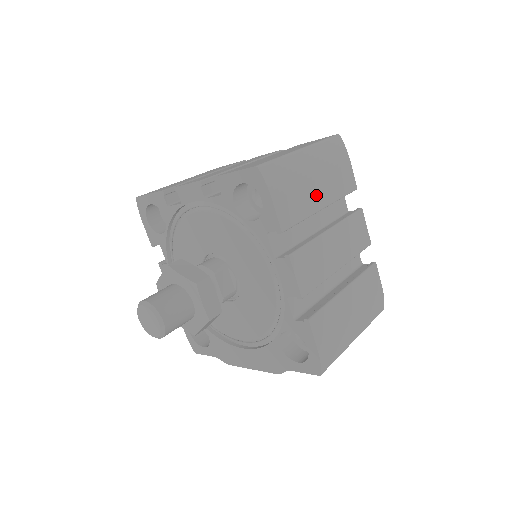
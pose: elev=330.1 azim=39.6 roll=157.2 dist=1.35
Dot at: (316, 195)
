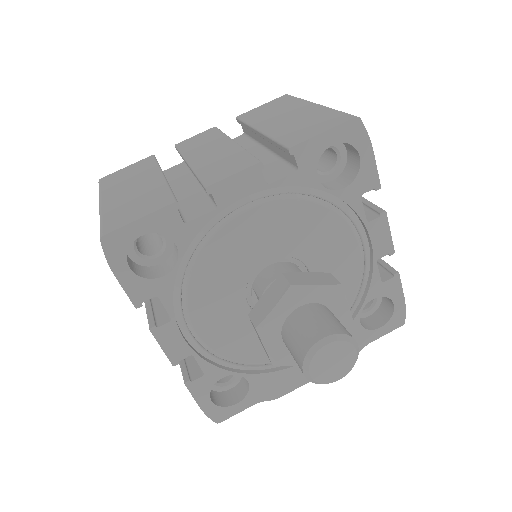
Dot at: occluded
